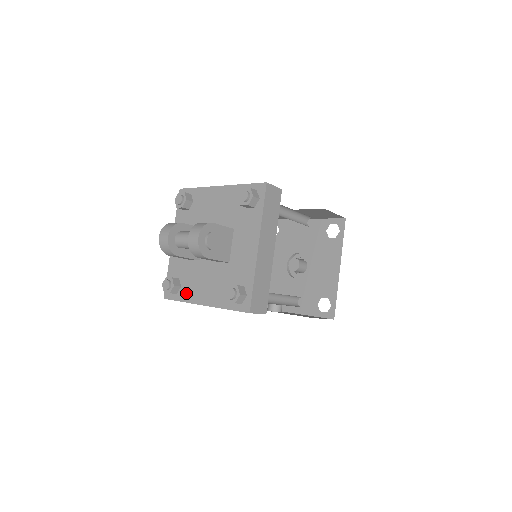
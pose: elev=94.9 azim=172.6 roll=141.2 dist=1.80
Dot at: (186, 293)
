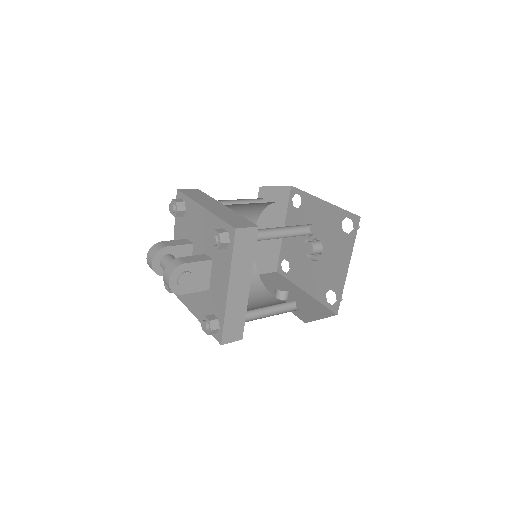
Dot at: (183, 296)
